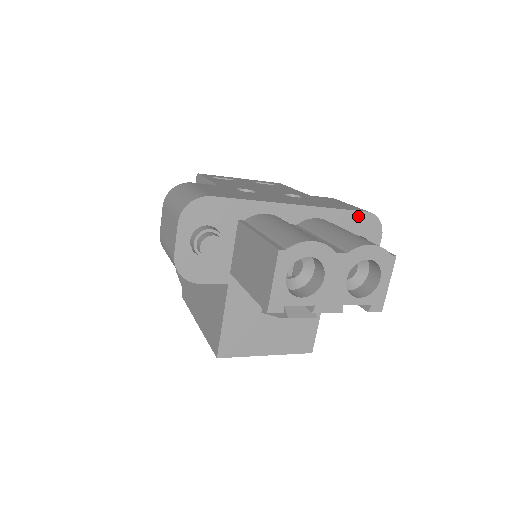
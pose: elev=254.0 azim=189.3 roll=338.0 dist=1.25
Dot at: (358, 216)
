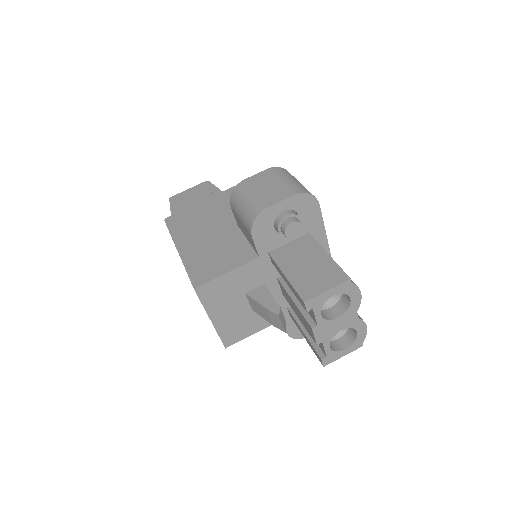
Dot at: occluded
